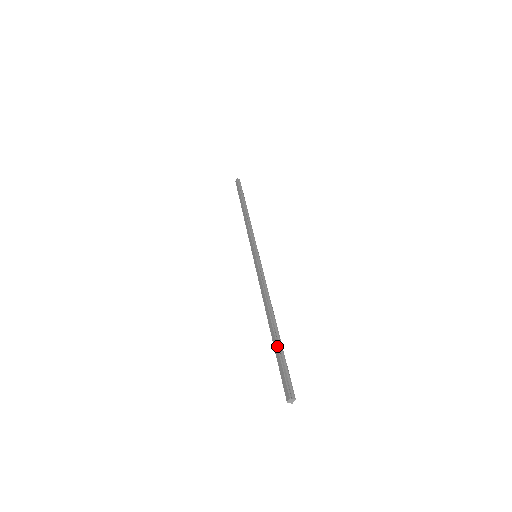
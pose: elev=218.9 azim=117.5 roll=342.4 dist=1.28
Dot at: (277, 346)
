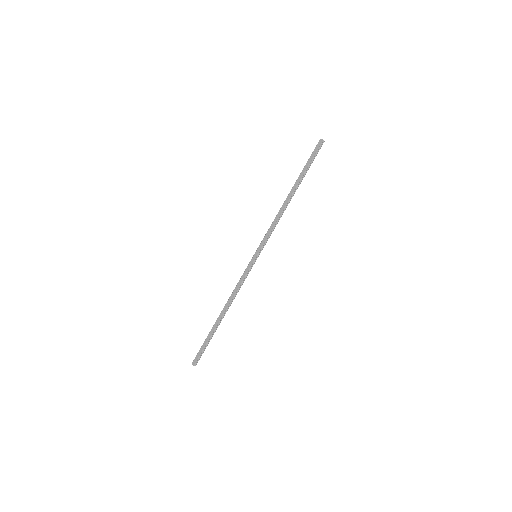
Dot at: (211, 336)
